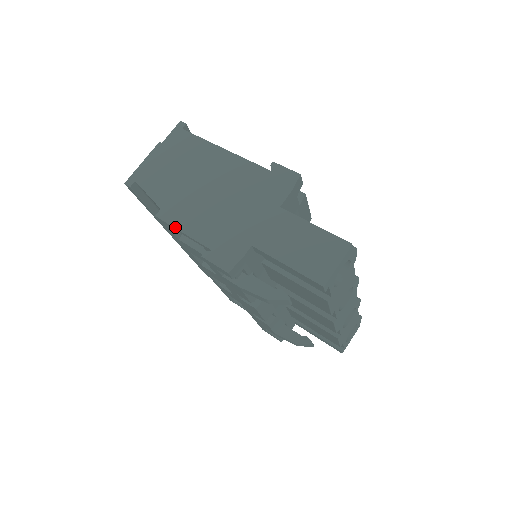
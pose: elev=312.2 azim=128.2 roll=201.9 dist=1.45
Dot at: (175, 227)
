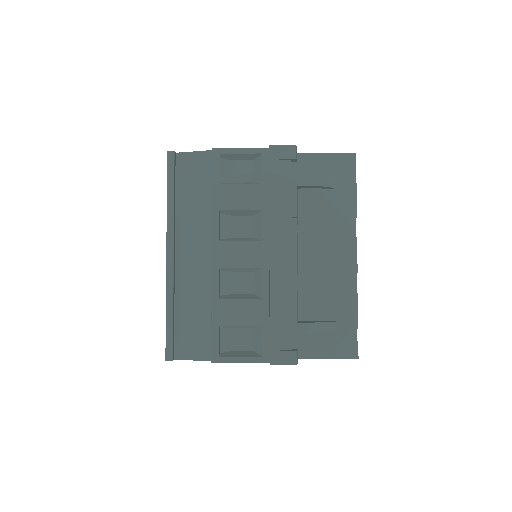
Dot at: (234, 148)
